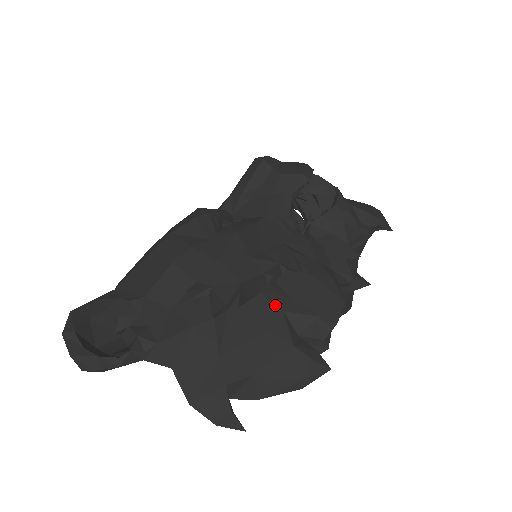
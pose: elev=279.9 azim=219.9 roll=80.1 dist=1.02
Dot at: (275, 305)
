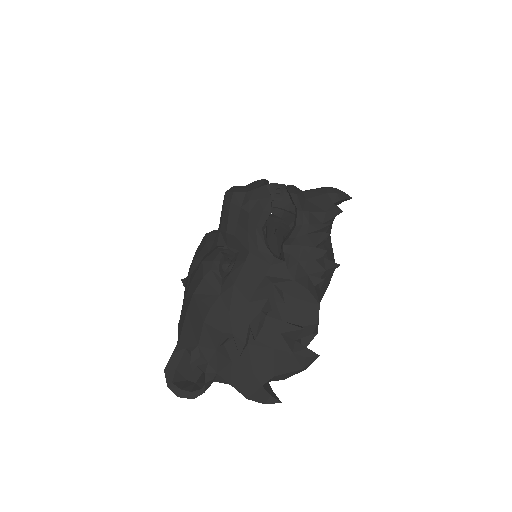
Dot at: (274, 331)
